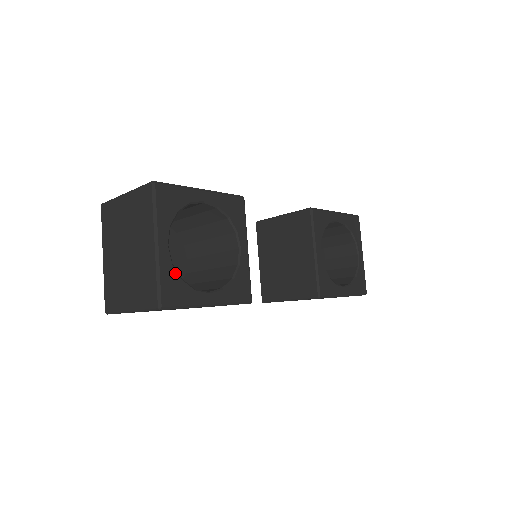
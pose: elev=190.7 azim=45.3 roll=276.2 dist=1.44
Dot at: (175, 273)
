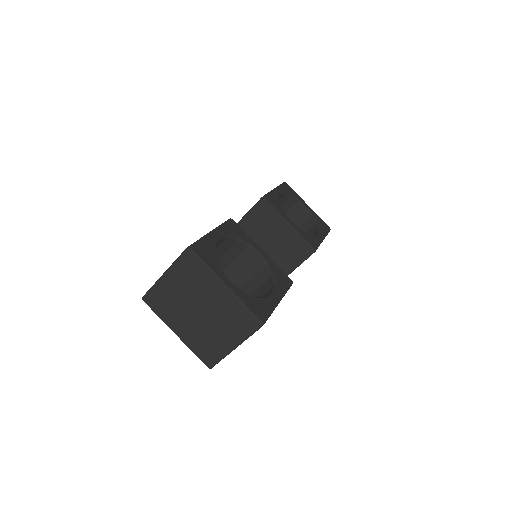
Dot at: (249, 296)
